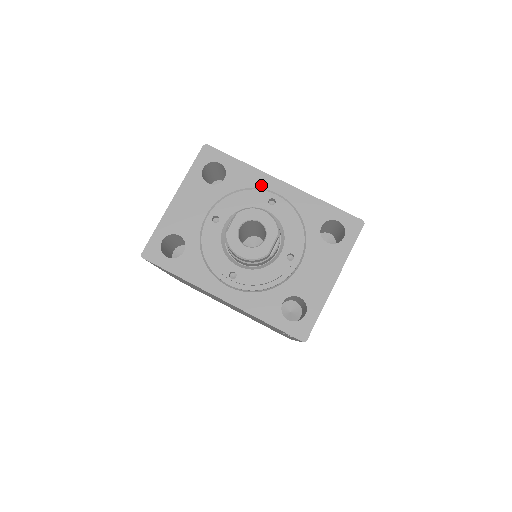
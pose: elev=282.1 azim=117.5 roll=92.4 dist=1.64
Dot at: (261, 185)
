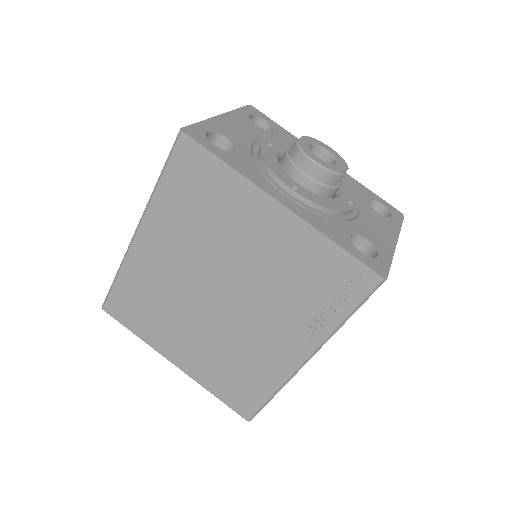
Dot at: occluded
